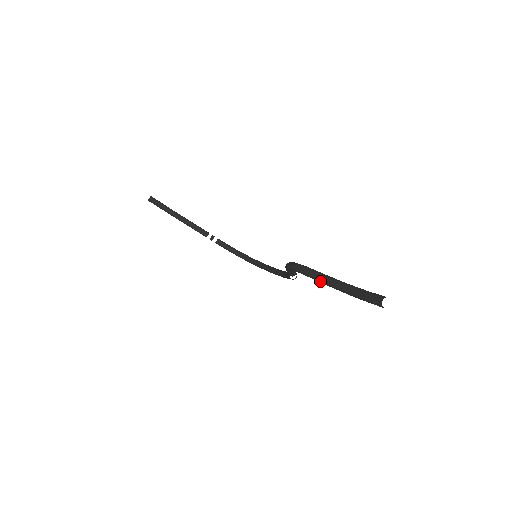
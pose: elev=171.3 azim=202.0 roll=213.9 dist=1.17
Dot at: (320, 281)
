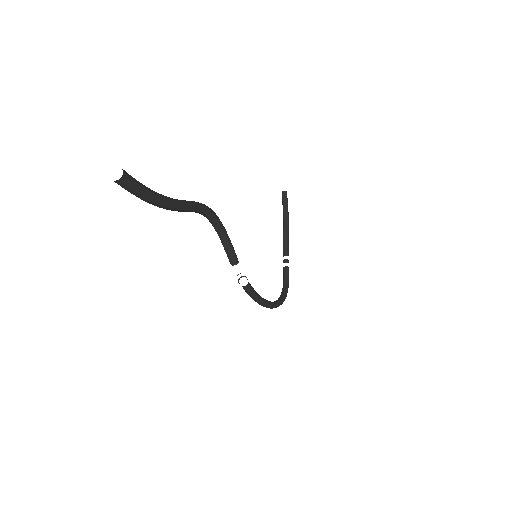
Dot at: occluded
